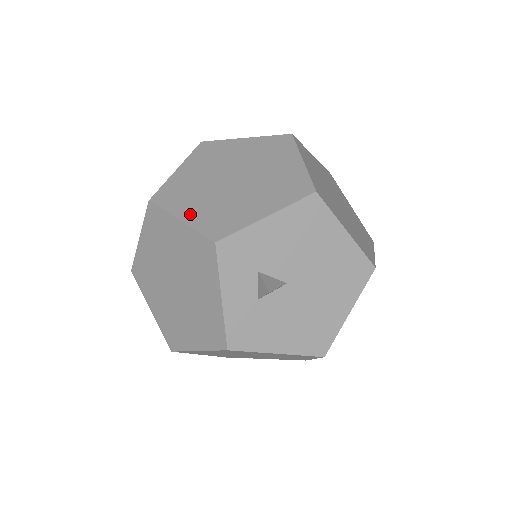
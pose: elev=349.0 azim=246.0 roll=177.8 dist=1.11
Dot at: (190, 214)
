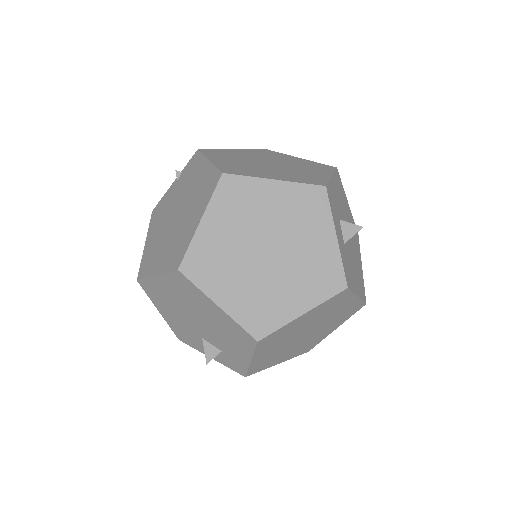
Dot at: (277, 177)
